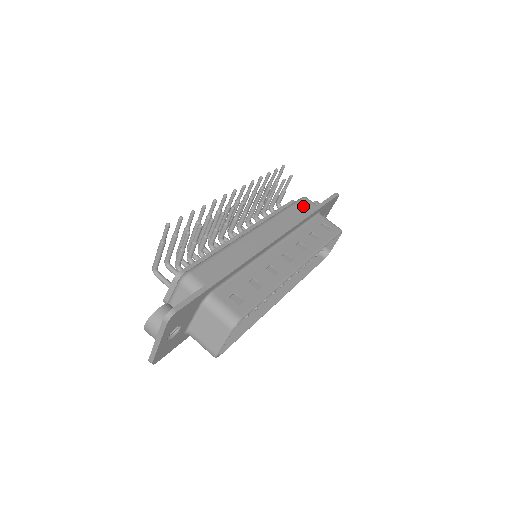
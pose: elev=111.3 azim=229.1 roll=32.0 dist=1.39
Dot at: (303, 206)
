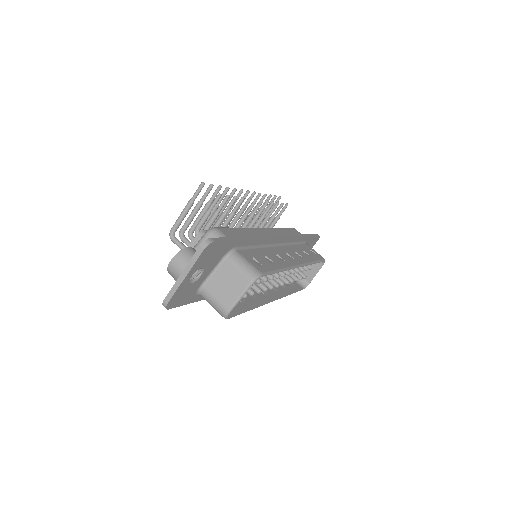
Dot at: (294, 232)
